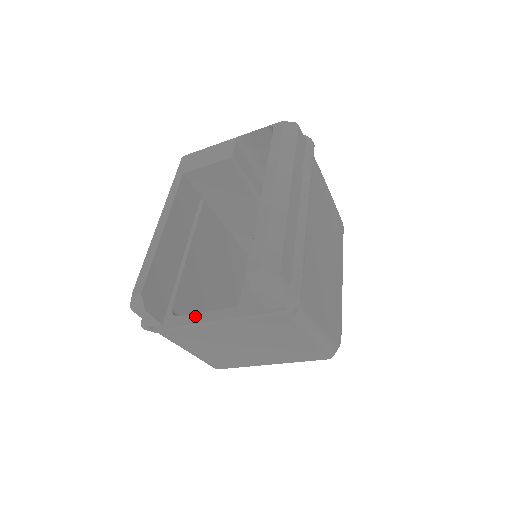
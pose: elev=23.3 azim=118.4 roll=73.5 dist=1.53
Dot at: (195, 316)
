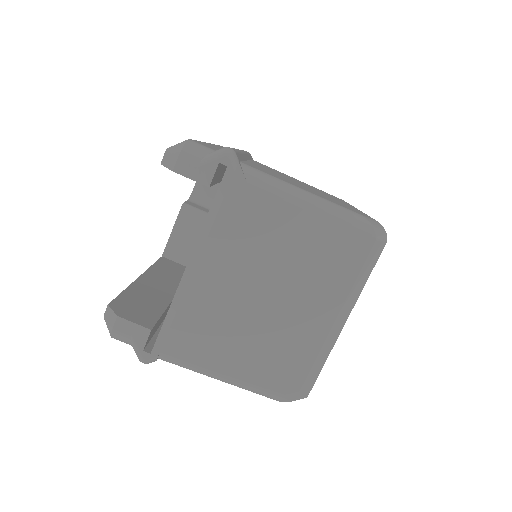
Dot at: occluded
